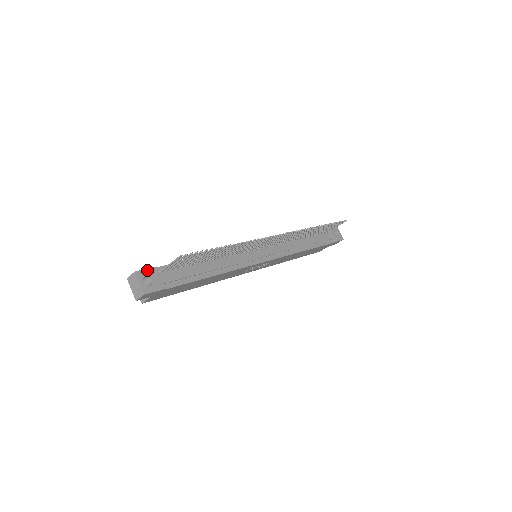
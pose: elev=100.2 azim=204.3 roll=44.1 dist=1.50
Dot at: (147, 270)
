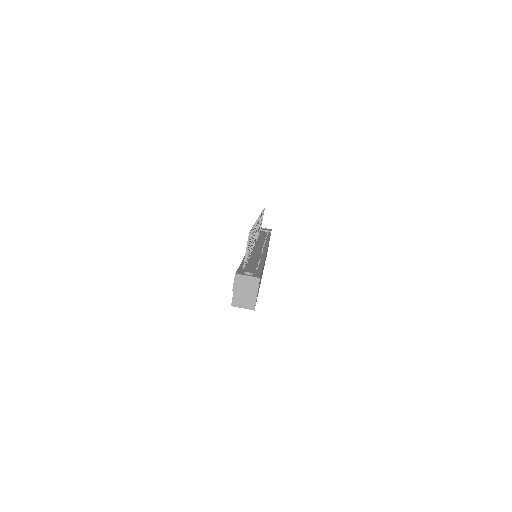
Dot at: (238, 271)
